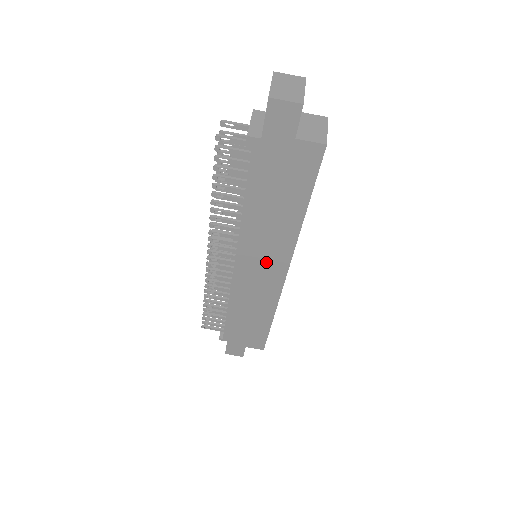
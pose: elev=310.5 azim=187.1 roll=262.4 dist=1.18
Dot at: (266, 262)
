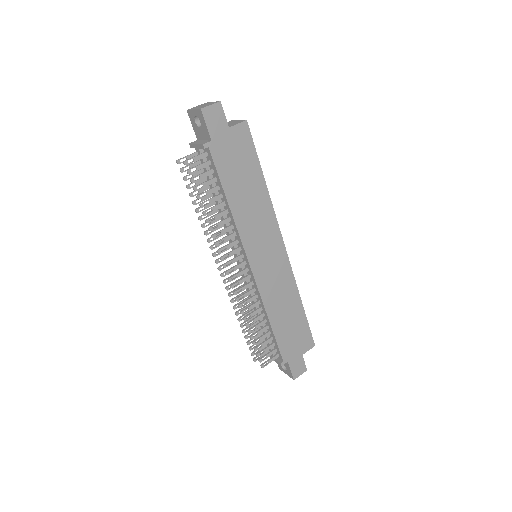
Dot at: (267, 245)
